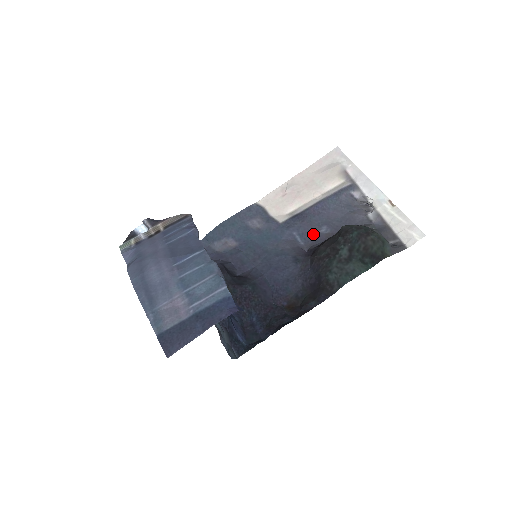
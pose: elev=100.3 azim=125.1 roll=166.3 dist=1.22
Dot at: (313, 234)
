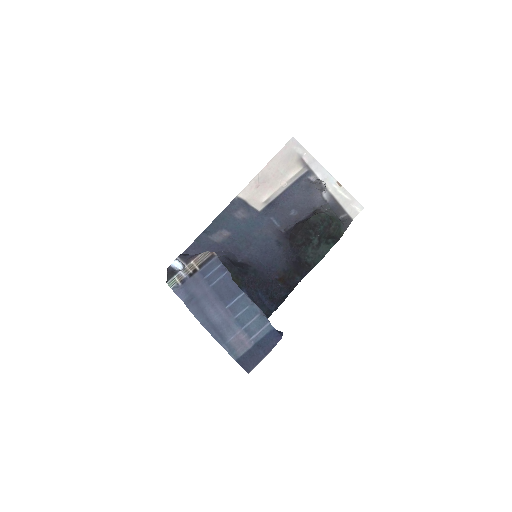
Dot at: (286, 217)
